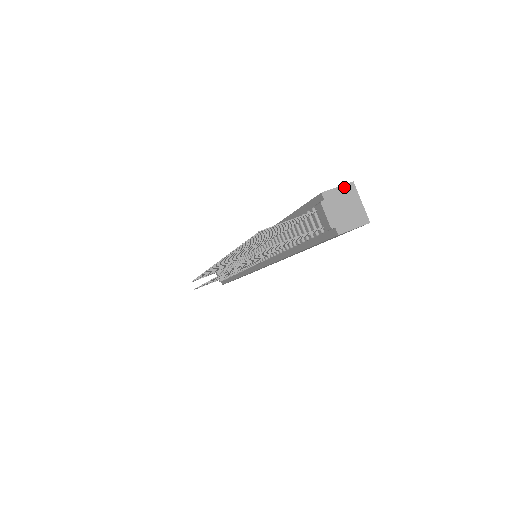
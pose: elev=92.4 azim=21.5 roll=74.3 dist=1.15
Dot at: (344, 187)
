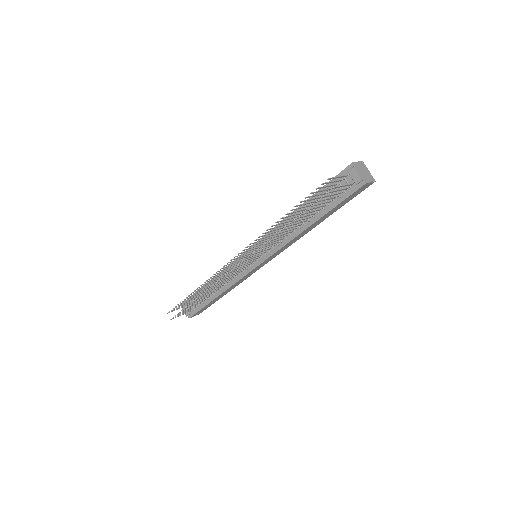
Dot at: (360, 162)
